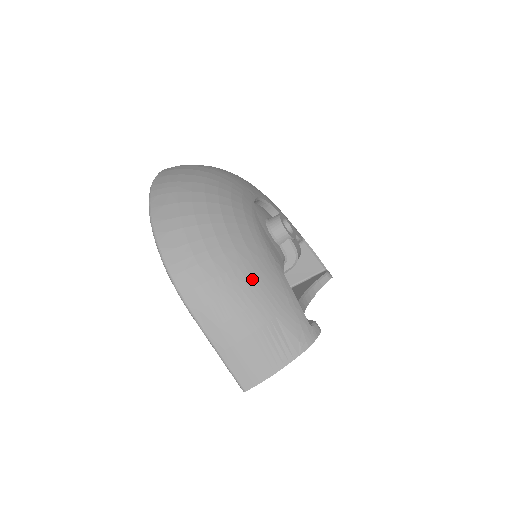
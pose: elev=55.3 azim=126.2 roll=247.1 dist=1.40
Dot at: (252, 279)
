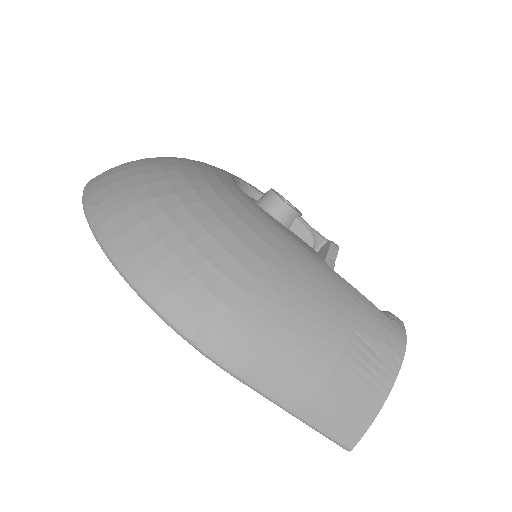
Dot at: (301, 291)
